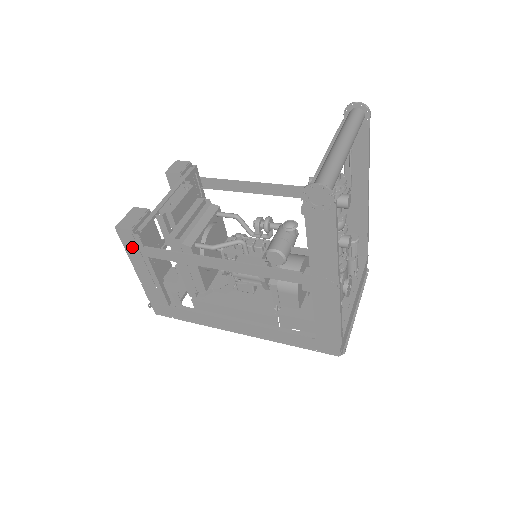
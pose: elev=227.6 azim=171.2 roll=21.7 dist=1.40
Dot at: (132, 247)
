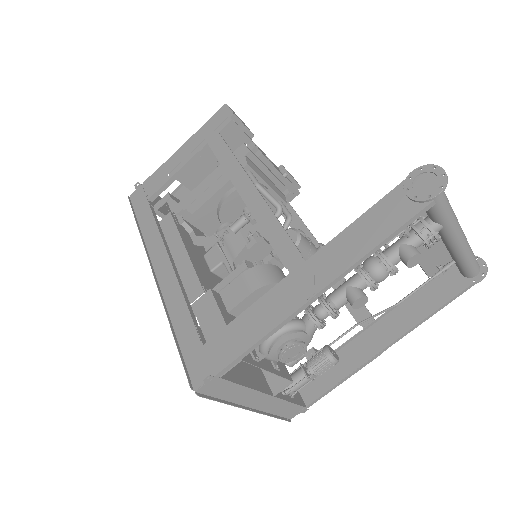
Dot at: (211, 127)
